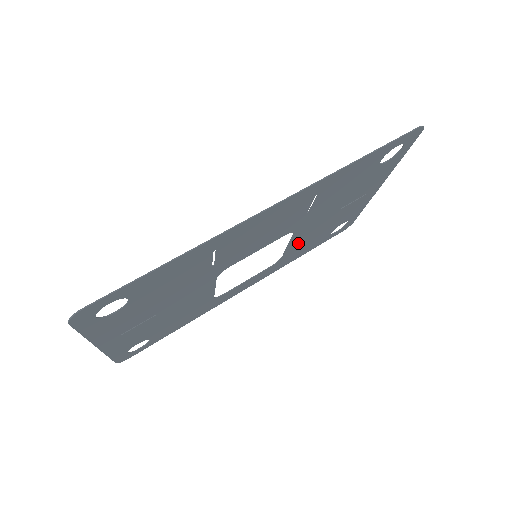
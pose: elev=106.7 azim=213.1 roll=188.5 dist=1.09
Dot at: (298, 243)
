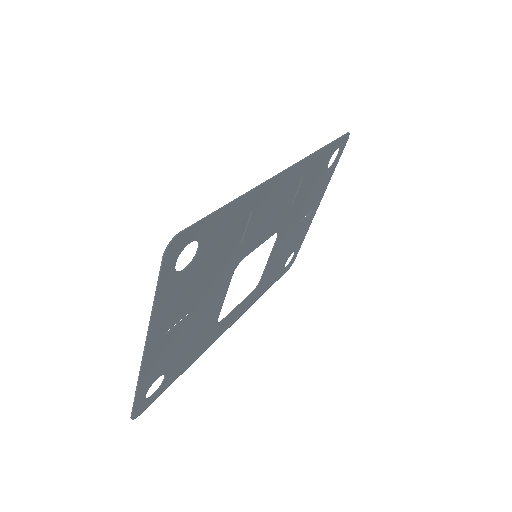
Dot at: (272, 261)
